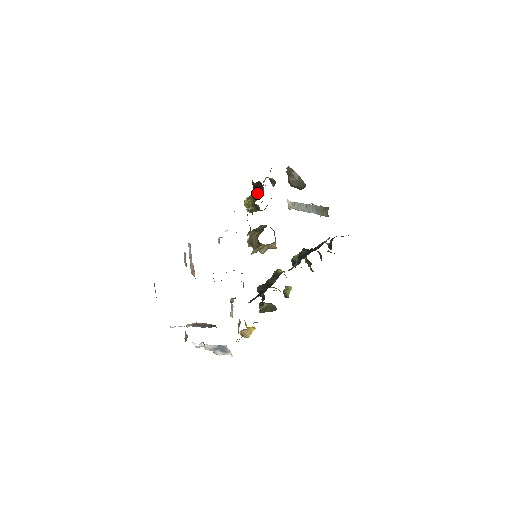
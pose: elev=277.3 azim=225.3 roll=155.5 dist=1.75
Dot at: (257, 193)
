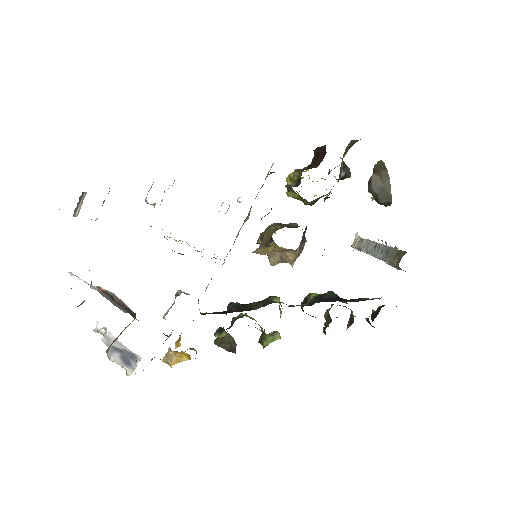
Dot at: (312, 165)
